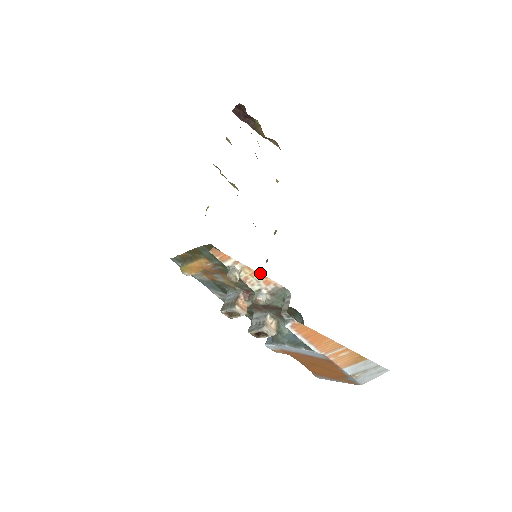
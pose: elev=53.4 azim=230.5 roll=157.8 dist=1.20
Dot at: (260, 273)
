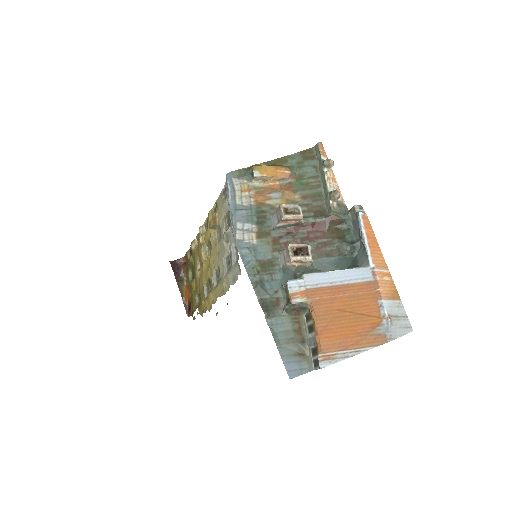
Dot at: (337, 183)
